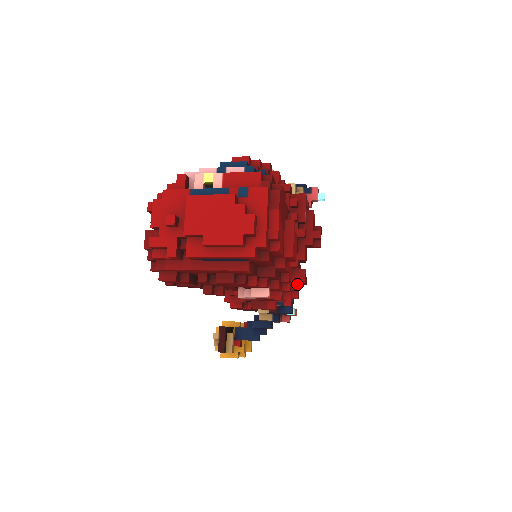
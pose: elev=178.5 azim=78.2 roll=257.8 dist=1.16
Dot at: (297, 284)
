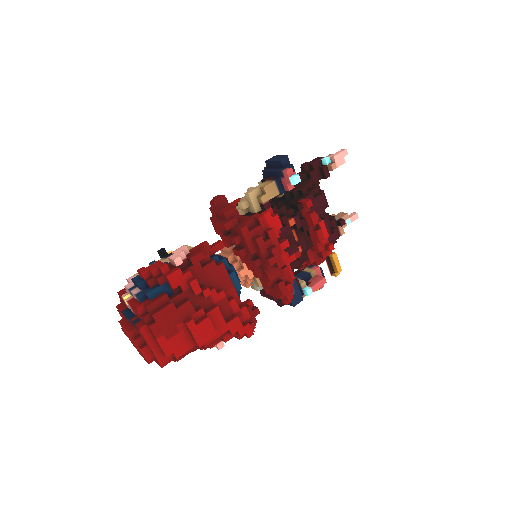
Dot at: (279, 295)
